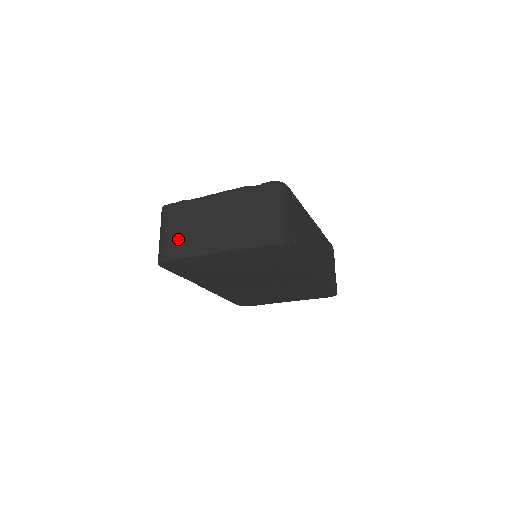
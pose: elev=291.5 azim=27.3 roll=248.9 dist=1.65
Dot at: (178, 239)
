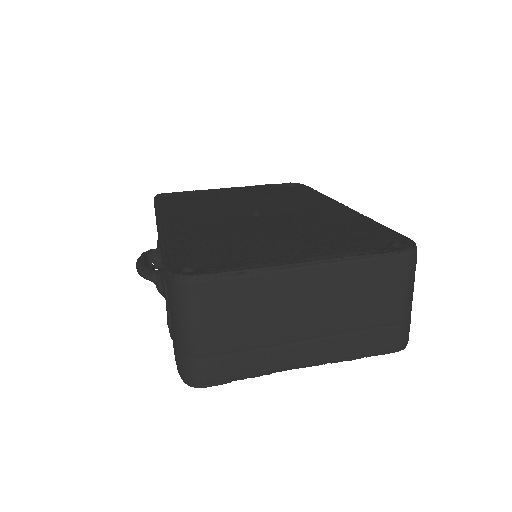
Dot at: (235, 350)
